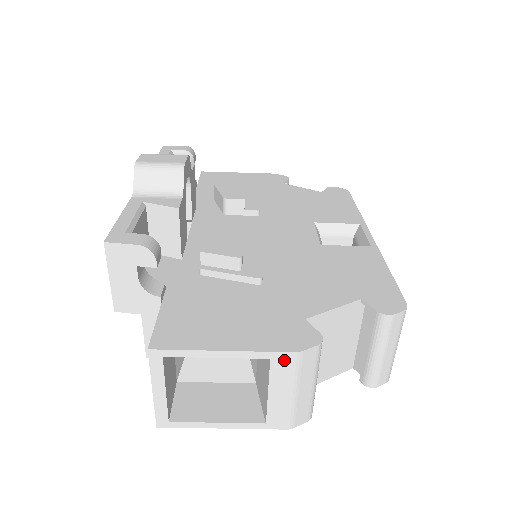
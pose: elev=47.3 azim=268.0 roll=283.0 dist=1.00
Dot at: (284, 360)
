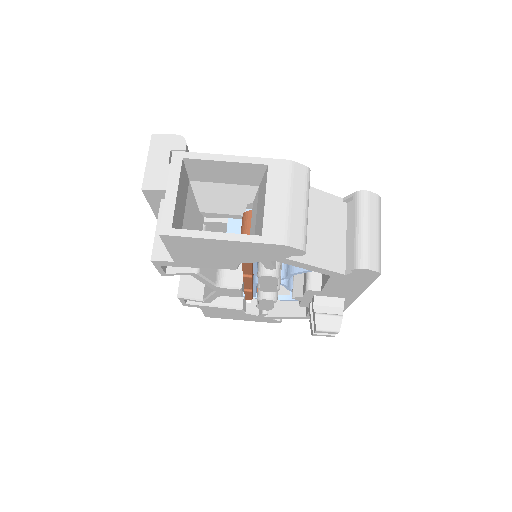
Dot at: (279, 167)
